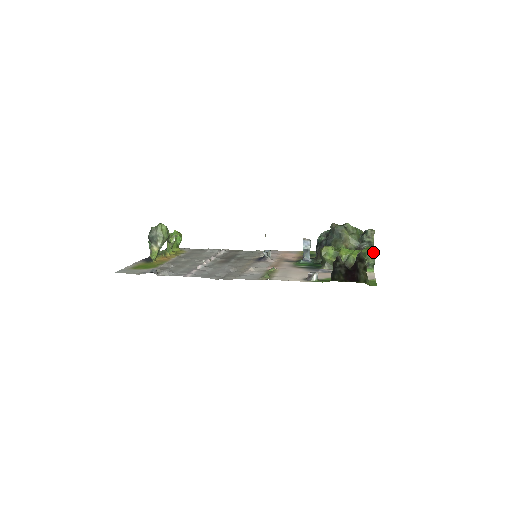
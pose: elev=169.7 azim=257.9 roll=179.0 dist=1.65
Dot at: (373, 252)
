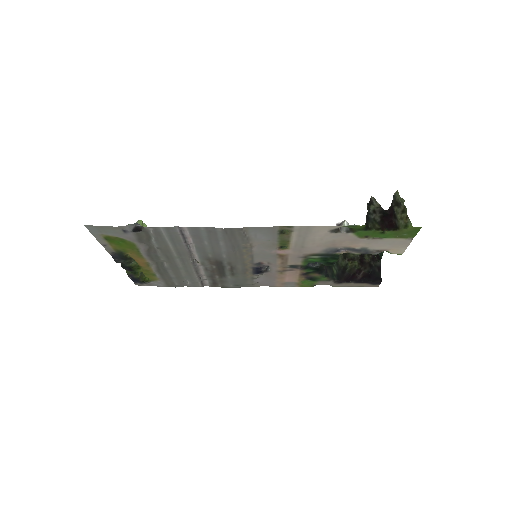
Dot at: occluded
